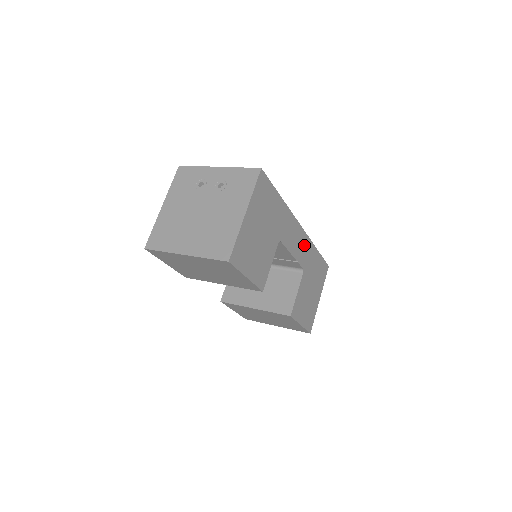
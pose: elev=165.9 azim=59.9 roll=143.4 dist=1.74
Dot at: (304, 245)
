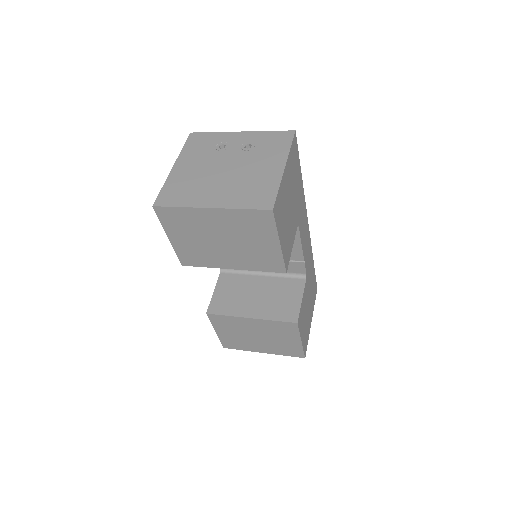
Dot at: (308, 248)
